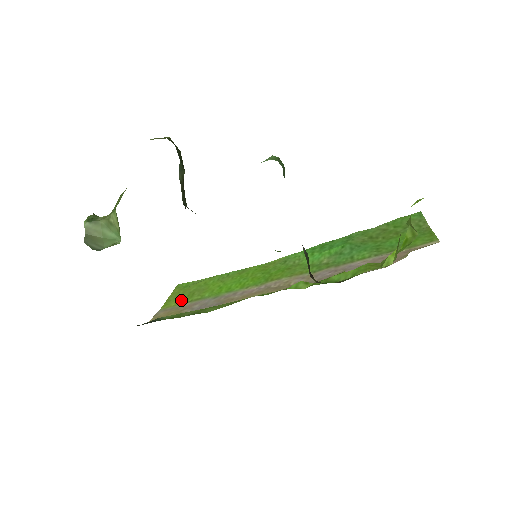
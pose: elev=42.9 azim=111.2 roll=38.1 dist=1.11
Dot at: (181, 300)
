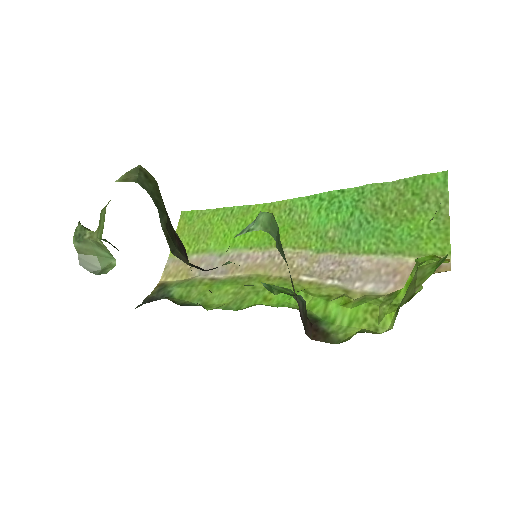
Dot at: (188, 246)
